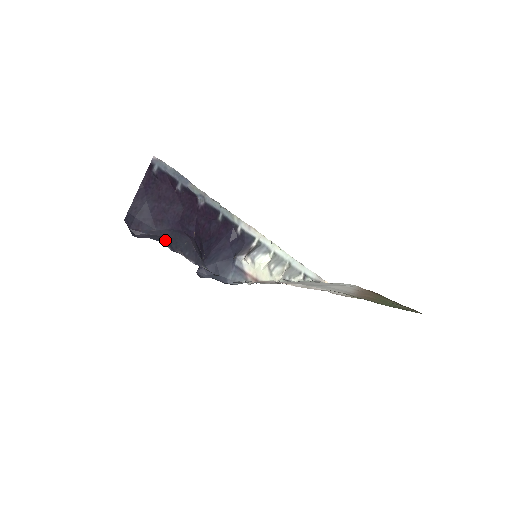
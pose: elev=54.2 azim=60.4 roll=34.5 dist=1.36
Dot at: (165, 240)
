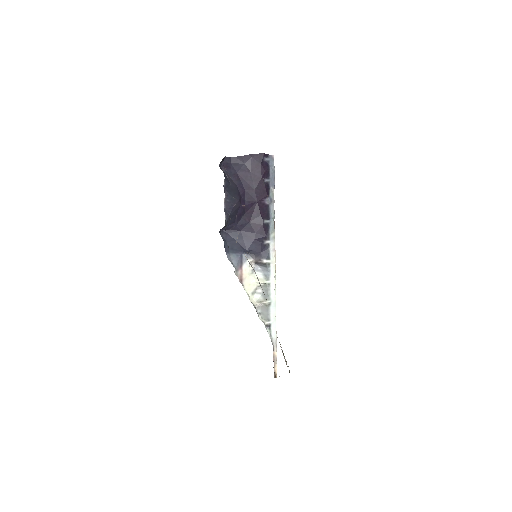
Dot at: (228, 182)
